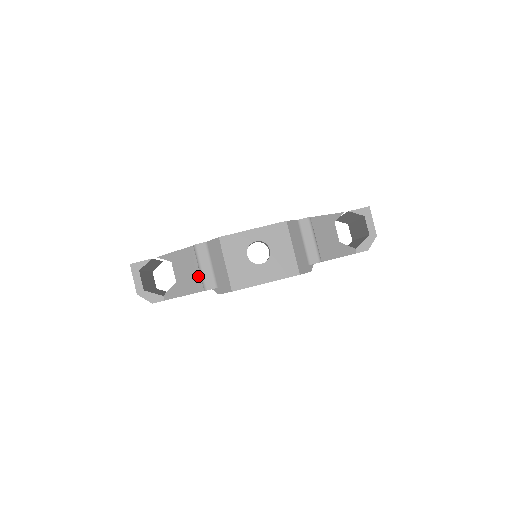
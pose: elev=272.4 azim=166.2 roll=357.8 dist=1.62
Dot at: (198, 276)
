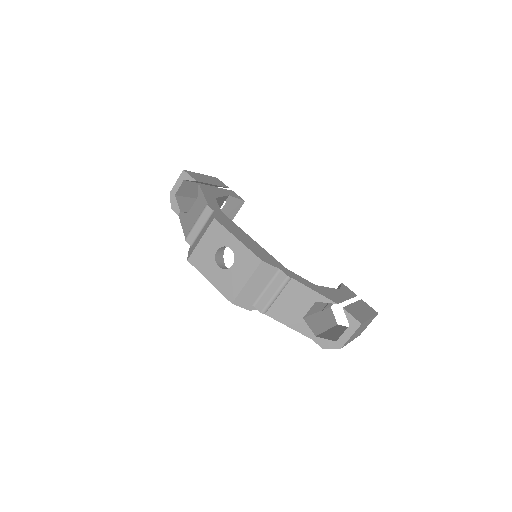
Dot at: (192, 226)
